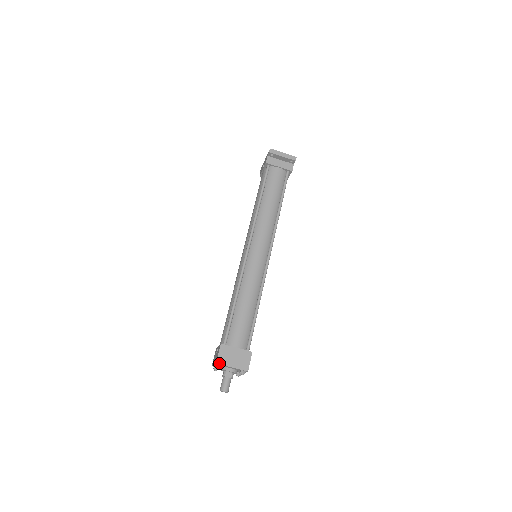
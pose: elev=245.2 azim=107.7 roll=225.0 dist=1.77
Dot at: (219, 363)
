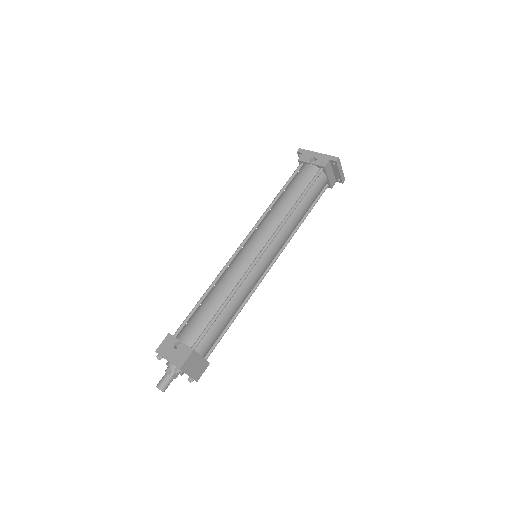
Dot at: (182, 369)
